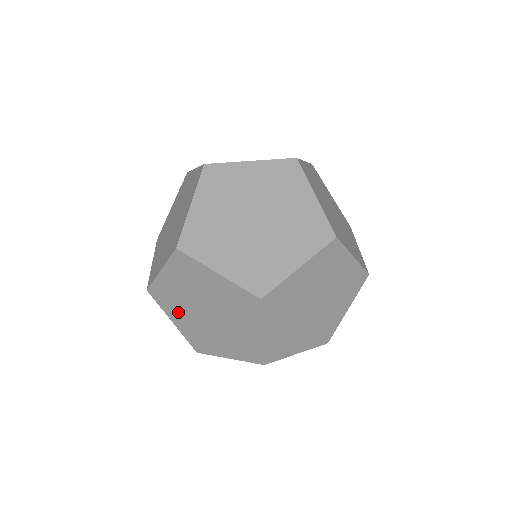
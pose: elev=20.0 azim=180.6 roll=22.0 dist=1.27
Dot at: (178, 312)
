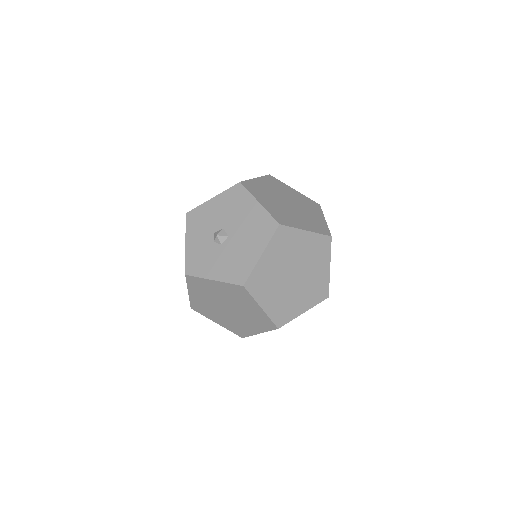
Dot at: occluded
